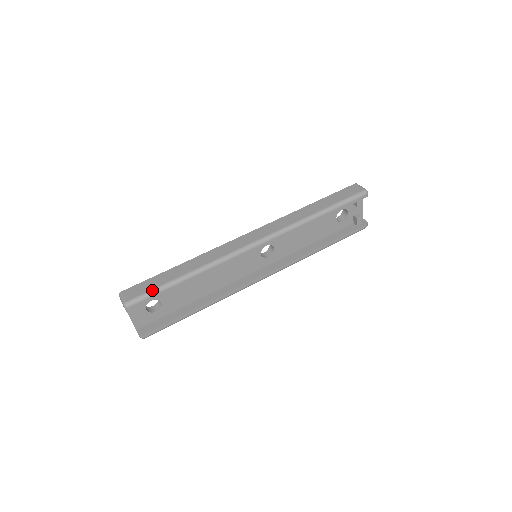
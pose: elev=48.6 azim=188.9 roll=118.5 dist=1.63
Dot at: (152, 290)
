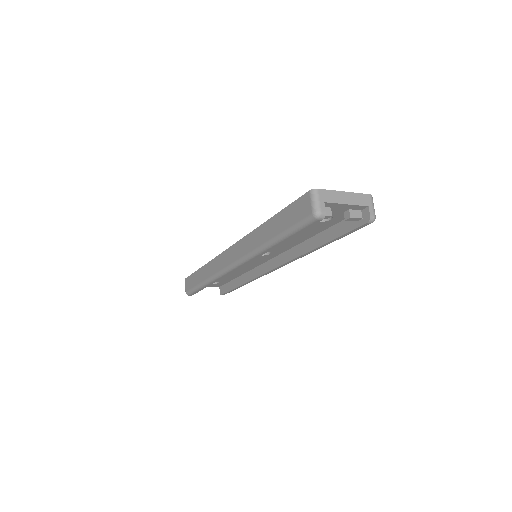
Dot at: (192, 289)
